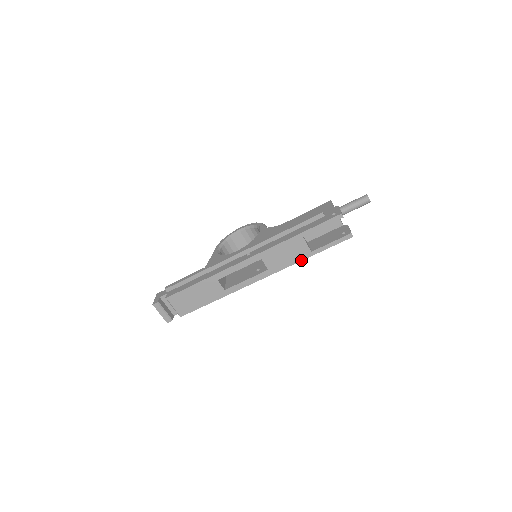
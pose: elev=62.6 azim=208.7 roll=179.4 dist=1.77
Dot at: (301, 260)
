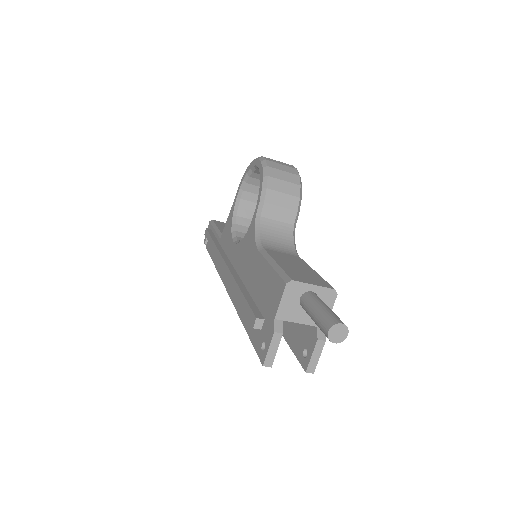
Dot at: occluded
